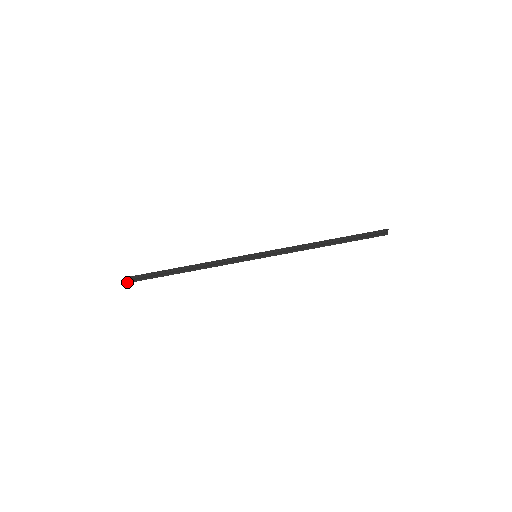
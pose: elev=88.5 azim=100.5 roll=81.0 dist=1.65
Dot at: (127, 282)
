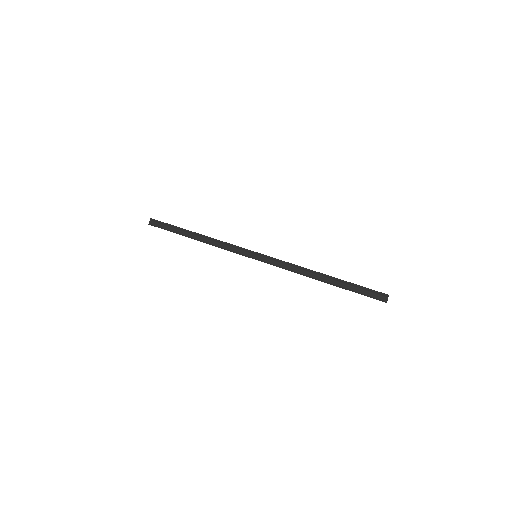
Dot at: (150, 224)
